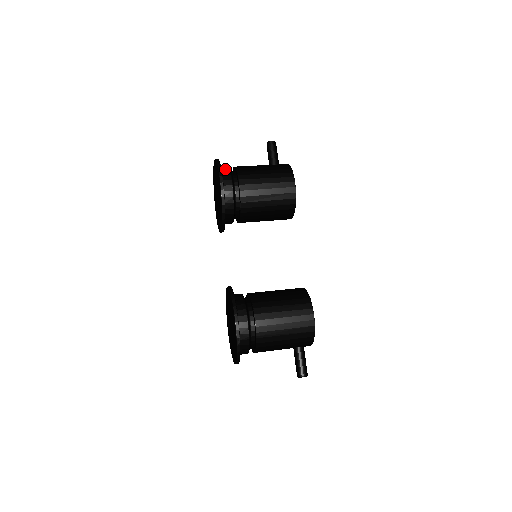
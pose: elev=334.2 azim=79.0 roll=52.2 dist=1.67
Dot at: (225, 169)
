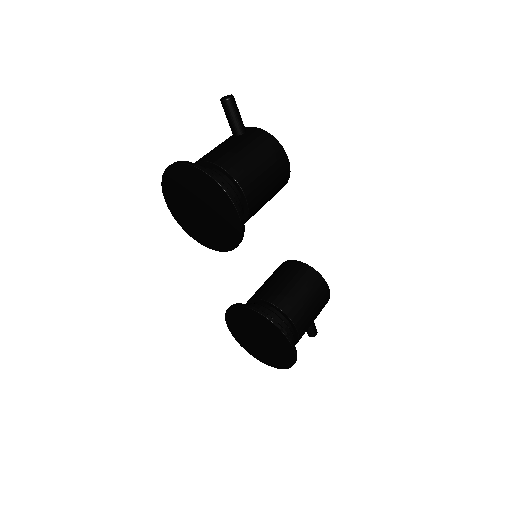
Dot at: occluded
